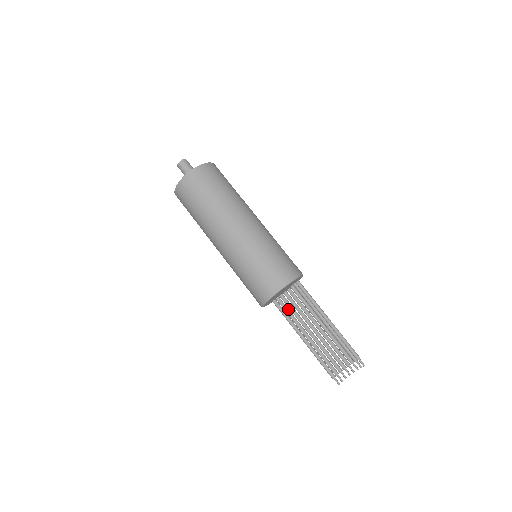
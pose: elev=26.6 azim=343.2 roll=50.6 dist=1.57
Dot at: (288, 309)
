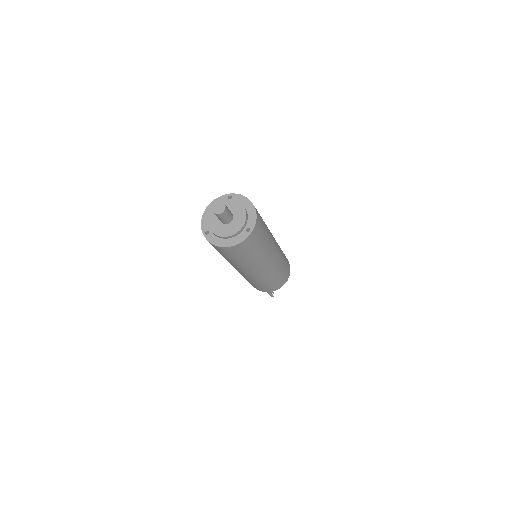
Dot at: occluded
